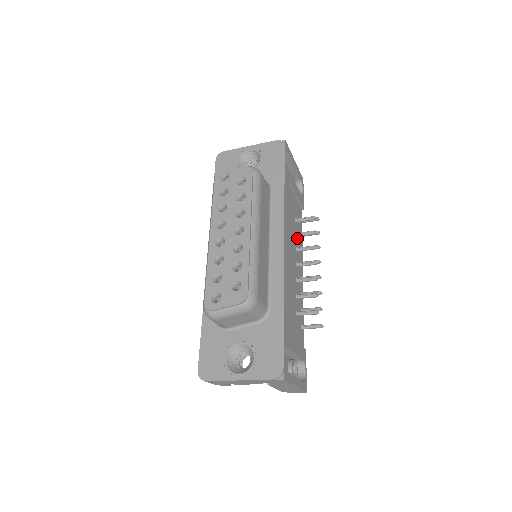
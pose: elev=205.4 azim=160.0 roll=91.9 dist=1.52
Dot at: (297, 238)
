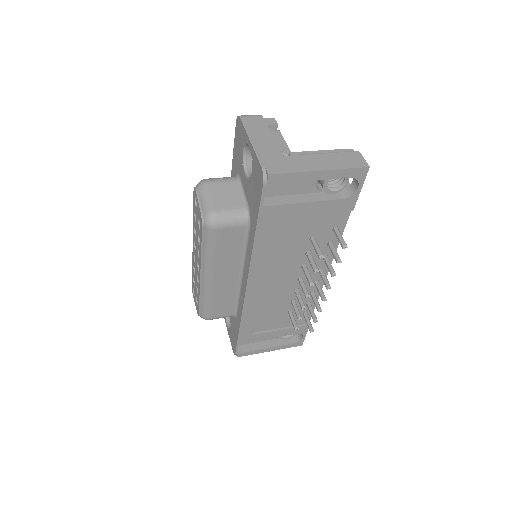
Dot at: (313, 252)
